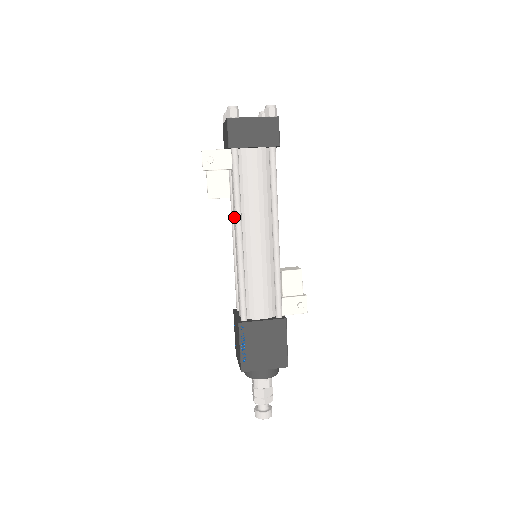
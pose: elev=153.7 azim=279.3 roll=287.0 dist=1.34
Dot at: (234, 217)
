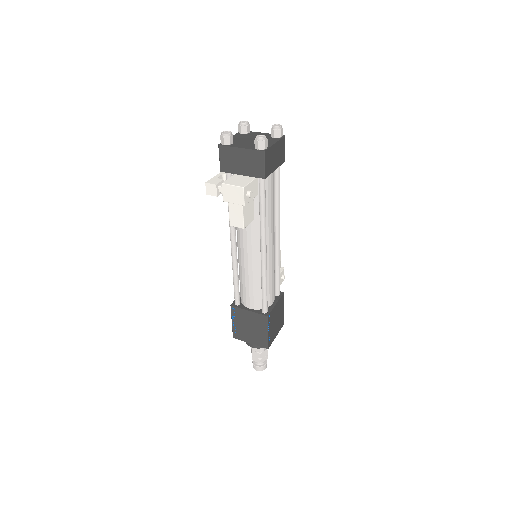
Dot at: (249, 233)
